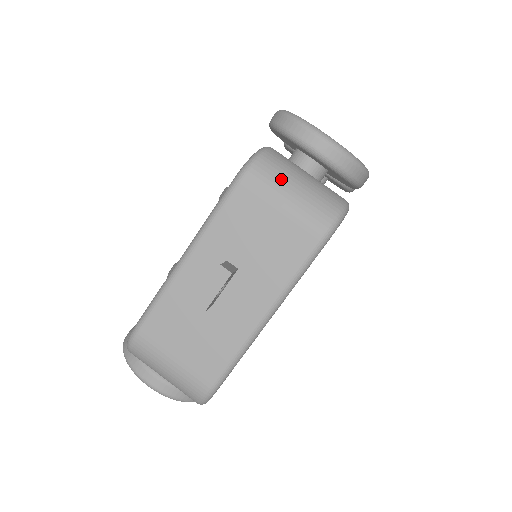
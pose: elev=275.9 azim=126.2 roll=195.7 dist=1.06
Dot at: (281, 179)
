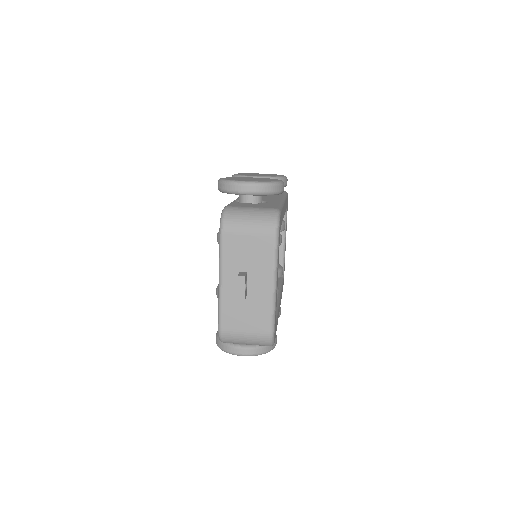
Dot at: (240, 220)
